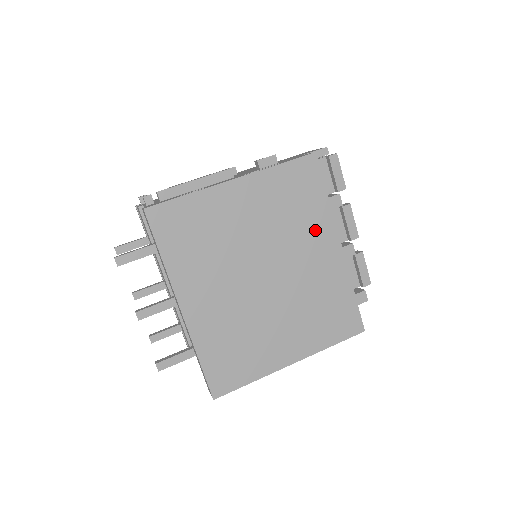
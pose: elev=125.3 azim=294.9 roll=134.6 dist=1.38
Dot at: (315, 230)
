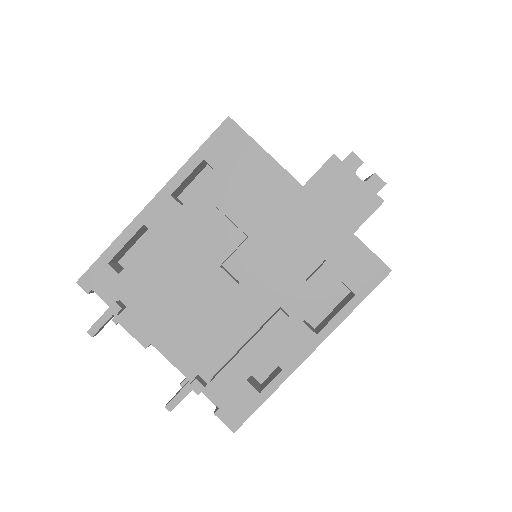
Dot at: occluded
